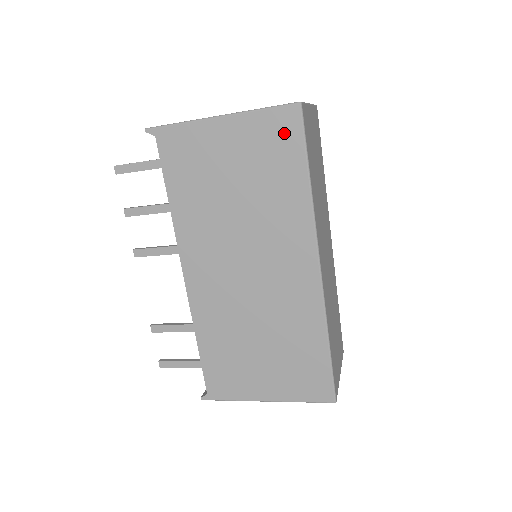
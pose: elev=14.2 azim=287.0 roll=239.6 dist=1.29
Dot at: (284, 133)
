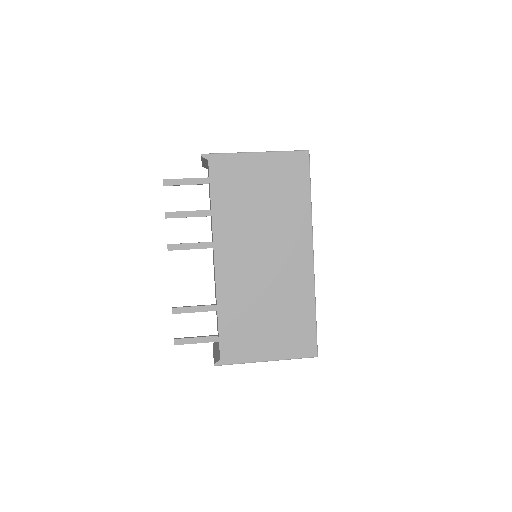
Dot at: (297, 167)
